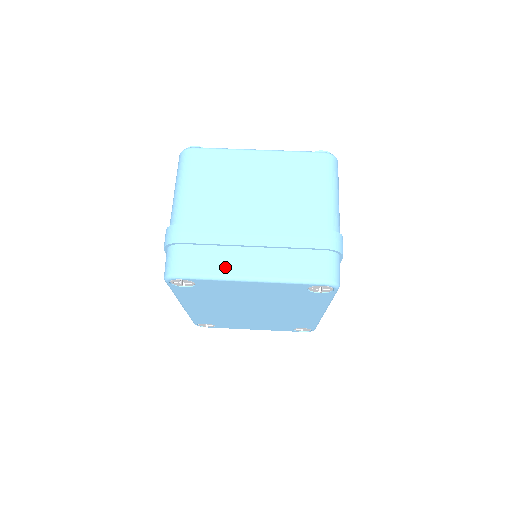
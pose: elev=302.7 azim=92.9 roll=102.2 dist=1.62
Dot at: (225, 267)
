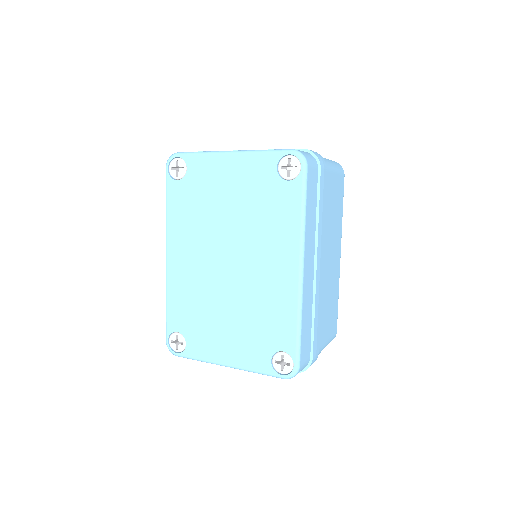
Dot at: occluded
